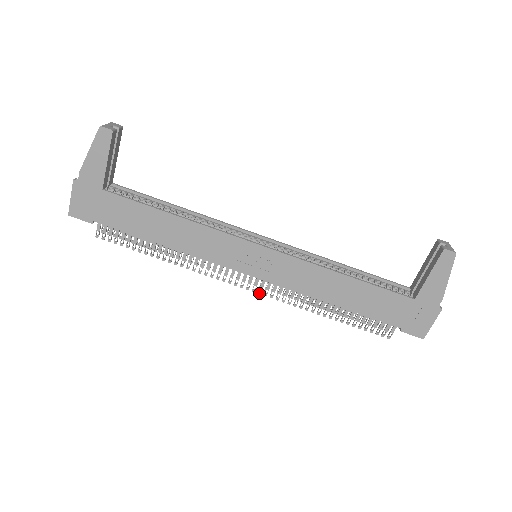
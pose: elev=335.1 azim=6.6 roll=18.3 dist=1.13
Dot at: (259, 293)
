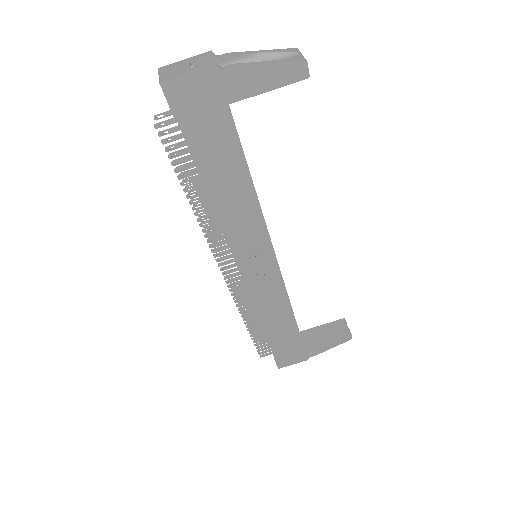
Dot at: (227, 282)
